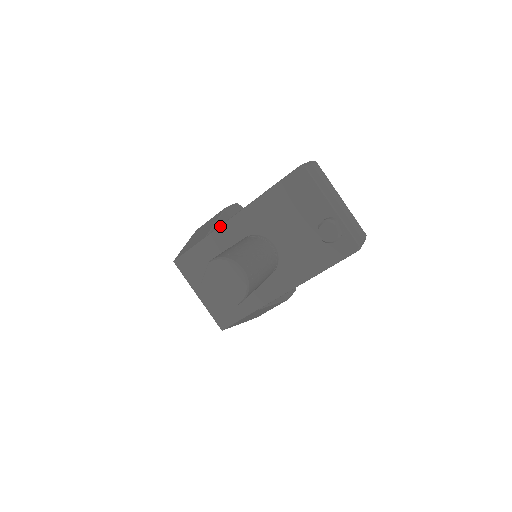
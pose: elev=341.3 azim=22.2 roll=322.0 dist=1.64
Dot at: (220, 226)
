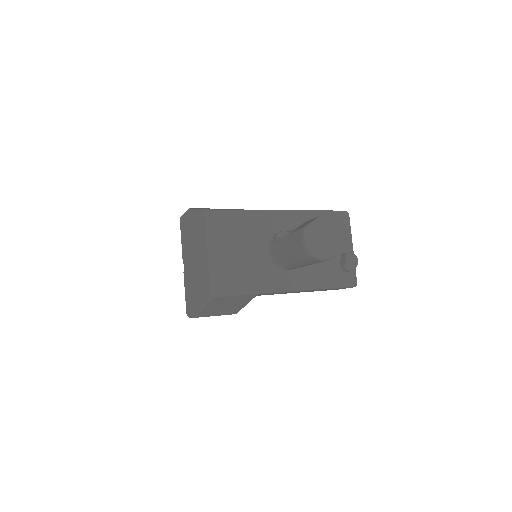
Dot at: (270, 210)
